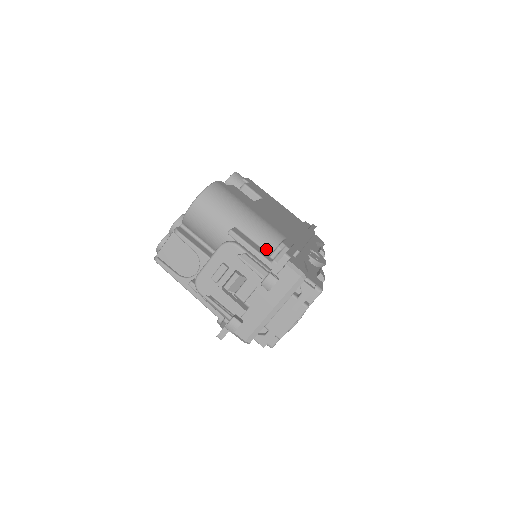
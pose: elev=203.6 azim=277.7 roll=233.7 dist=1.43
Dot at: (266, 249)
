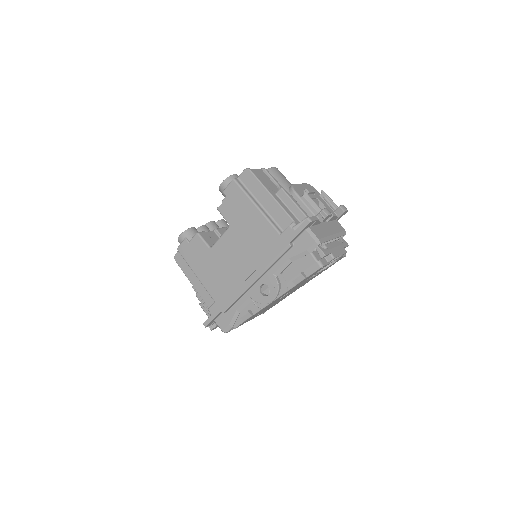
Dot at: occluded
